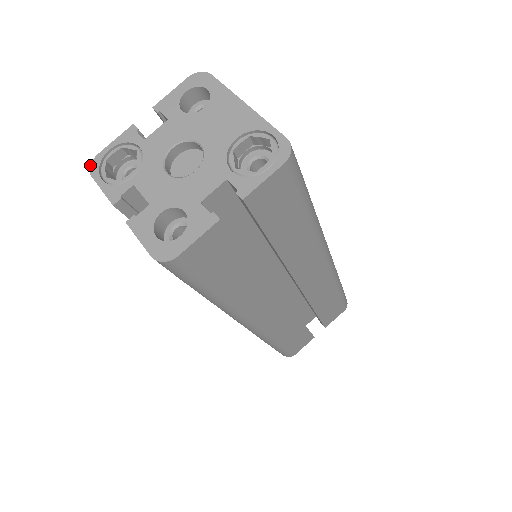
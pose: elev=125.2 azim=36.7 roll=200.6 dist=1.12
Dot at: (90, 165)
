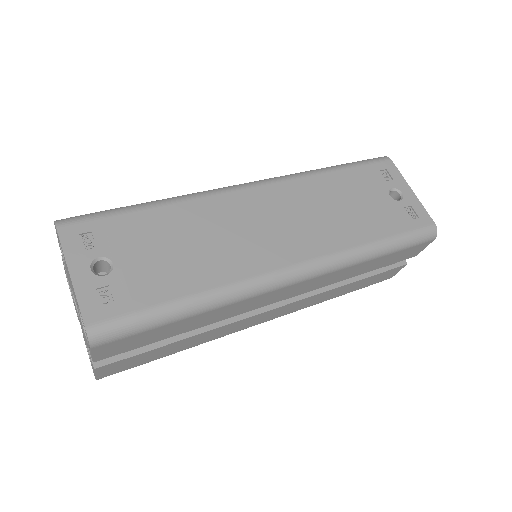
Dot at: (67, 280)
